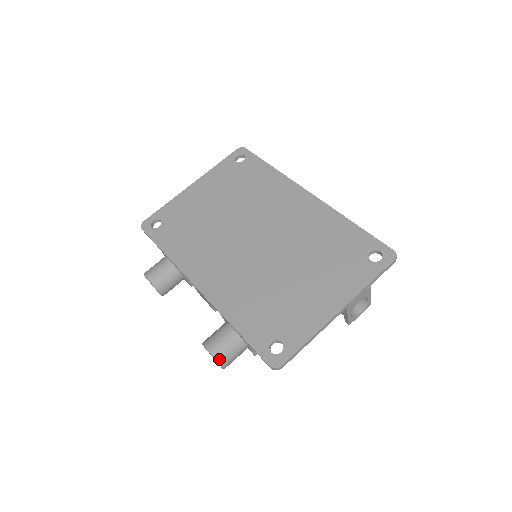
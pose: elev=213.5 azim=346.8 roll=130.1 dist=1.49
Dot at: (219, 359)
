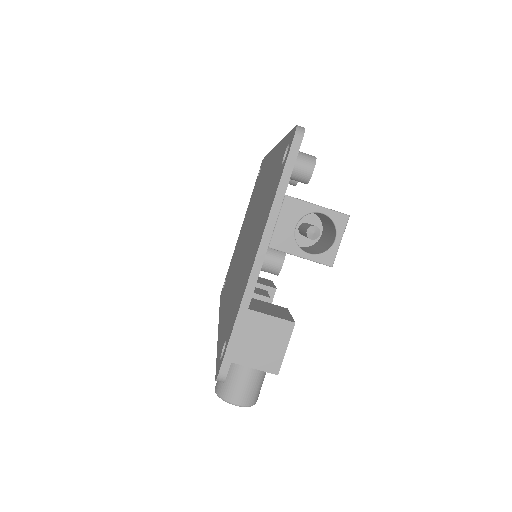
Dot at: (222, 396)
